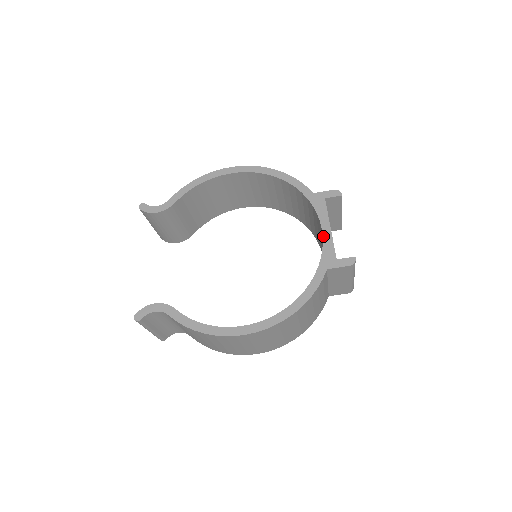
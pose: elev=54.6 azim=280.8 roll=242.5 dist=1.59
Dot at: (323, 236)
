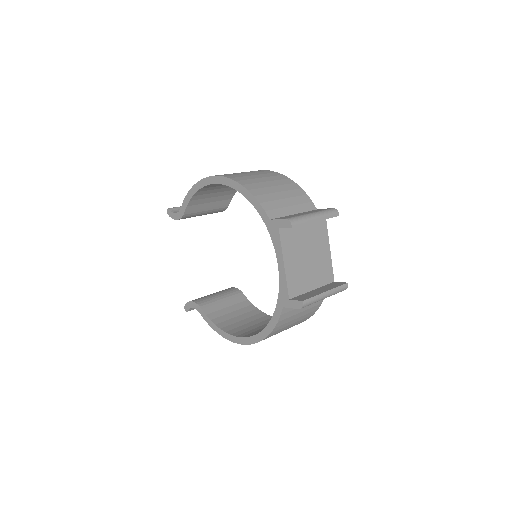
Dot at: (279, 272)
